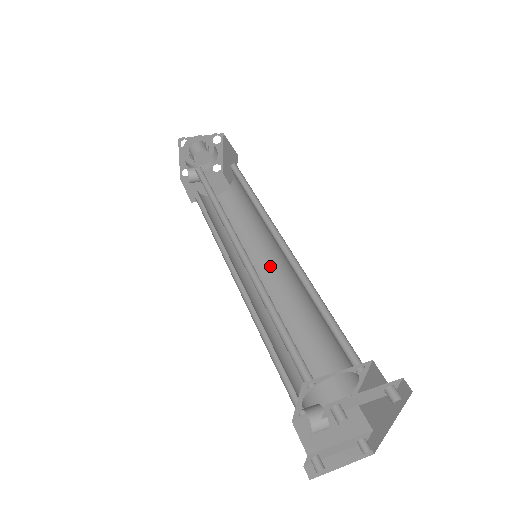
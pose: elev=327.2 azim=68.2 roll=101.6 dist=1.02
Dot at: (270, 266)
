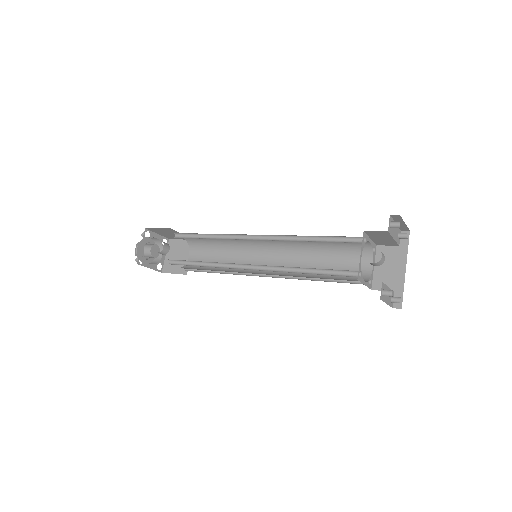
Dot at: (260, 271)
